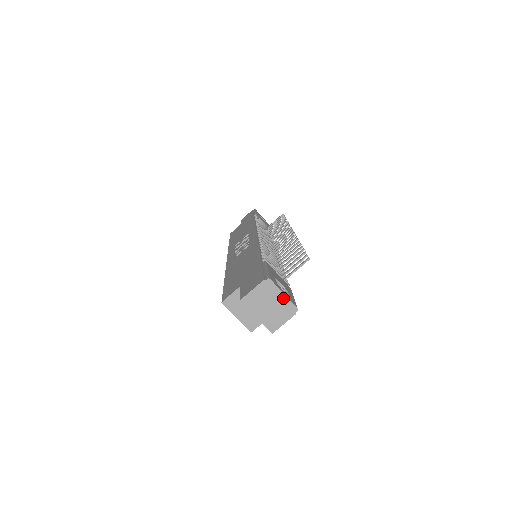
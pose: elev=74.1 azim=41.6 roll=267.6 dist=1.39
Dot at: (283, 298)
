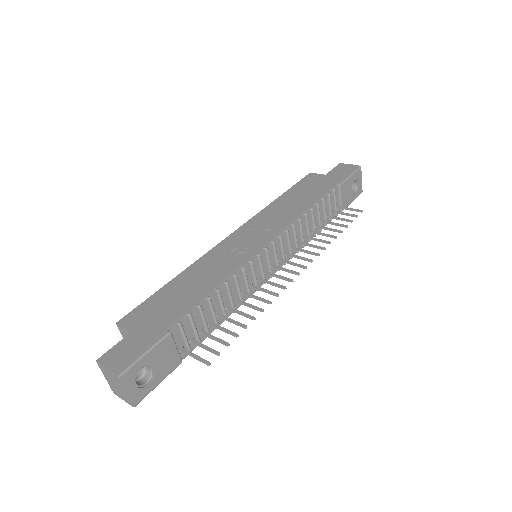
Dot at: (126, 393)
